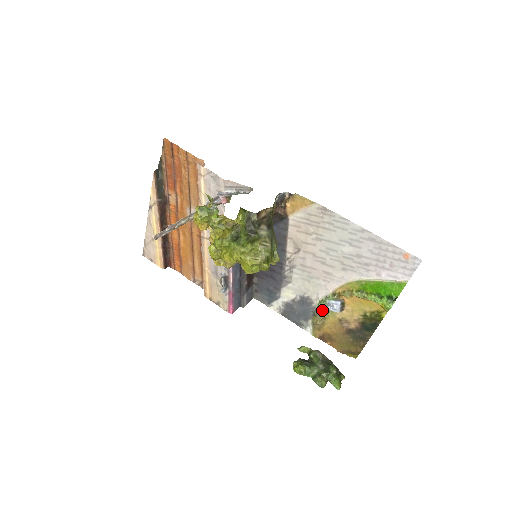
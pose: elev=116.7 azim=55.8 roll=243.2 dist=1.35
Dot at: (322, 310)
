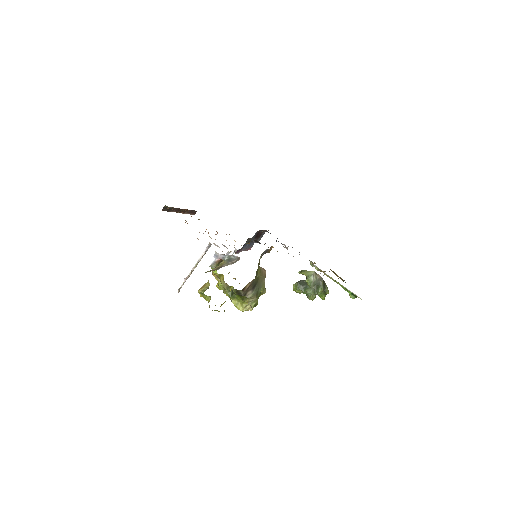
Dot at: occluded
